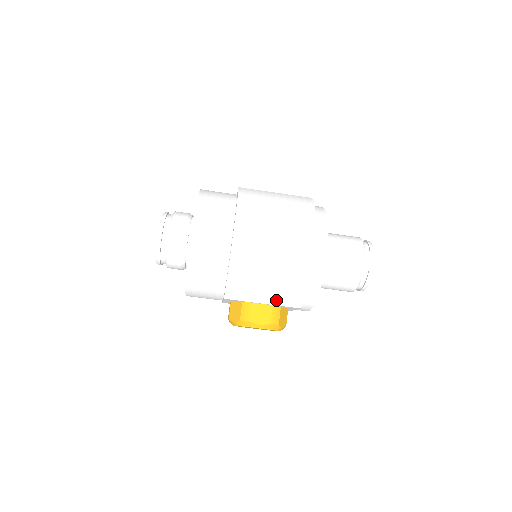
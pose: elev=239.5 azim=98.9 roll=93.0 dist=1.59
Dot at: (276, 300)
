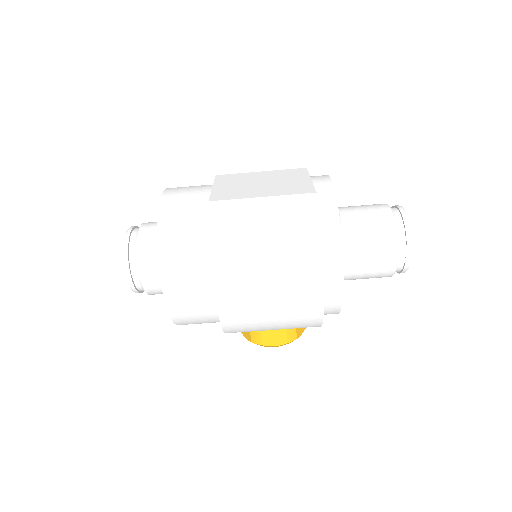
Dot at: (288, 328)
